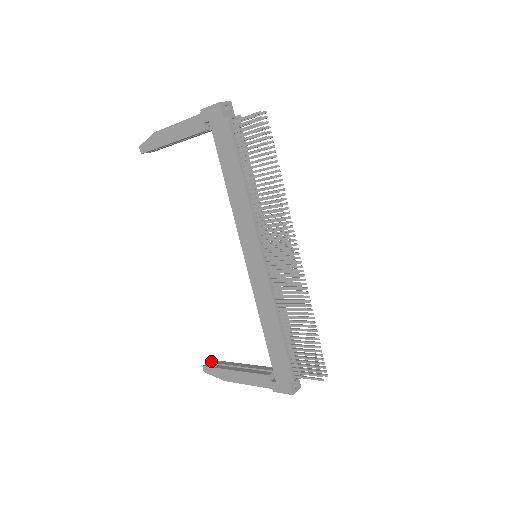
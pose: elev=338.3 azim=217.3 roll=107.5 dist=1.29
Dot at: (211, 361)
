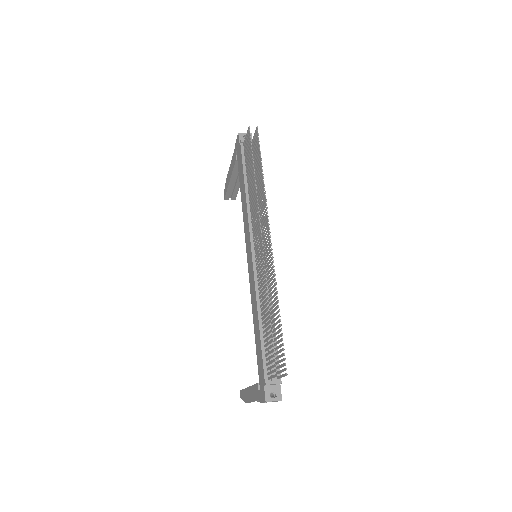
Dot at: occluded
